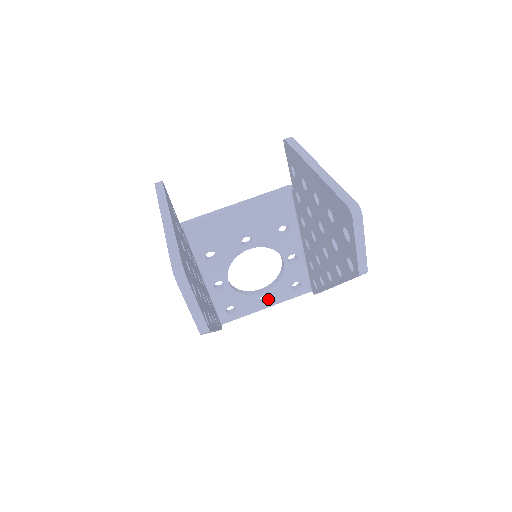
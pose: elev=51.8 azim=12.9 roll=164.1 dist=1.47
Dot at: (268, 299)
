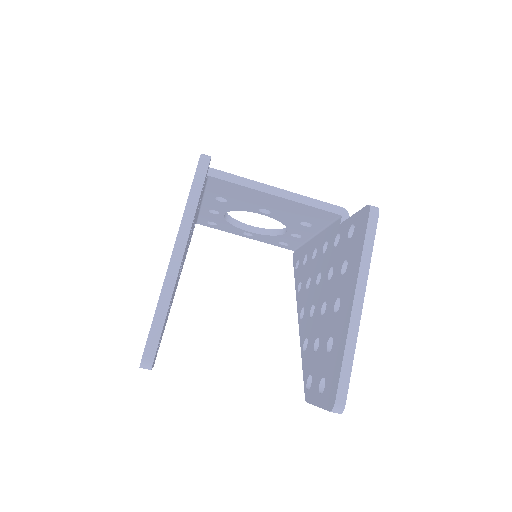
Dot at: (251, 235)
